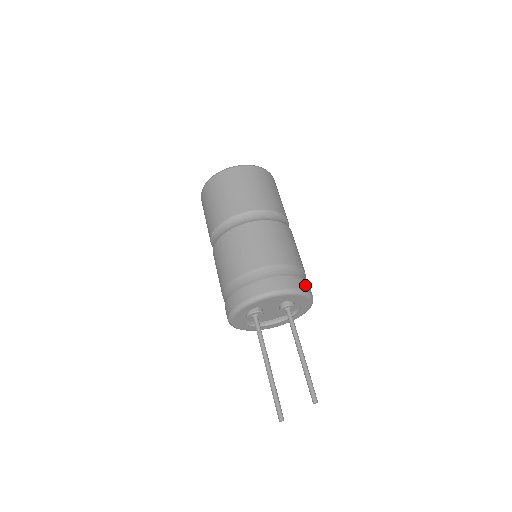
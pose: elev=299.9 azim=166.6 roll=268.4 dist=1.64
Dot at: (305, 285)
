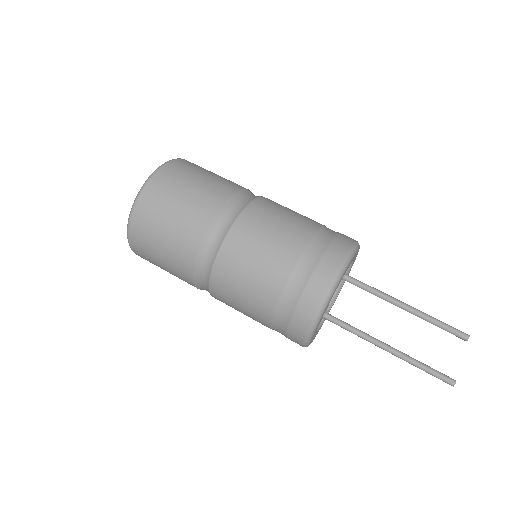
Dot at: (334, 256)
